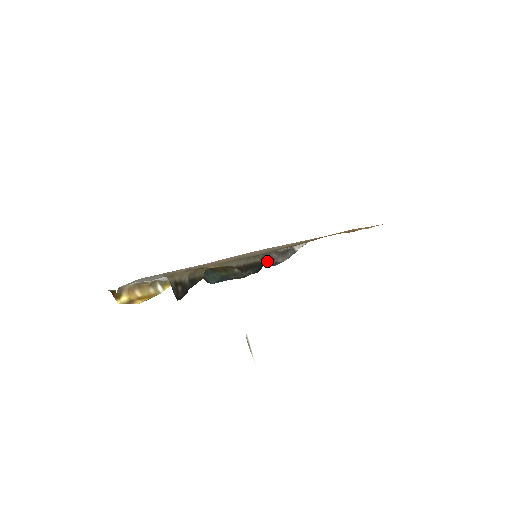
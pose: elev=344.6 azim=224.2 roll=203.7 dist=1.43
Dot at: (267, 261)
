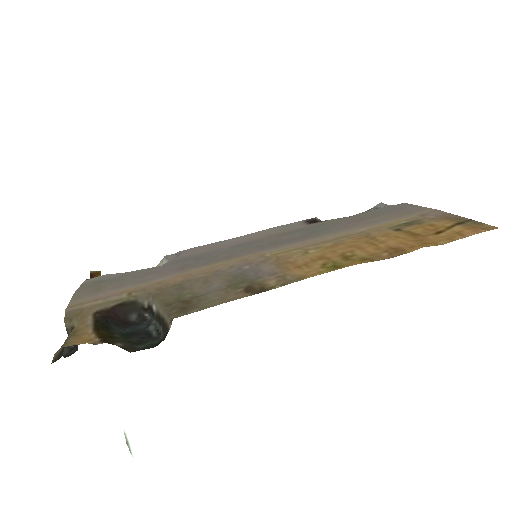
Dot at: occluded
